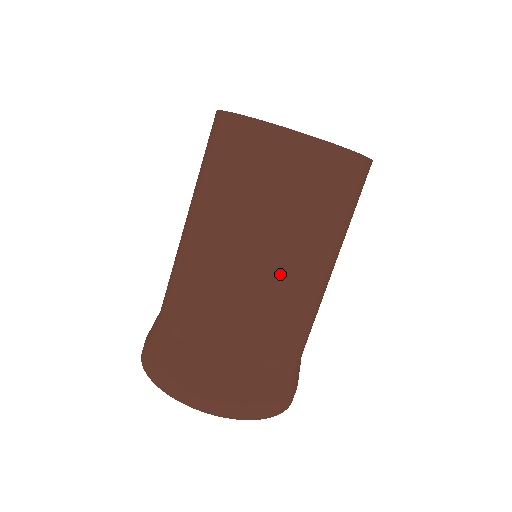
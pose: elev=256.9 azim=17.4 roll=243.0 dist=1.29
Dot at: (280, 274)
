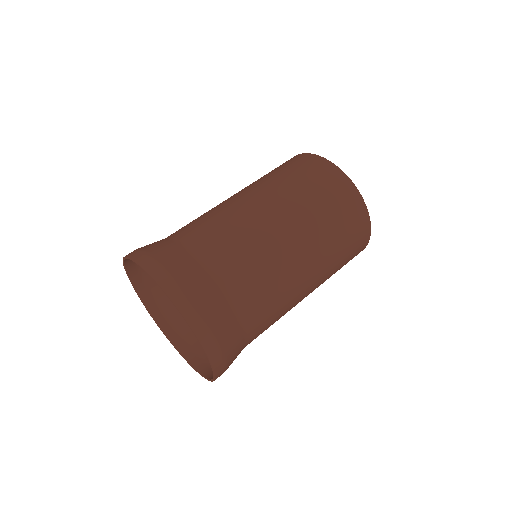
Dot at: (255, 206)
